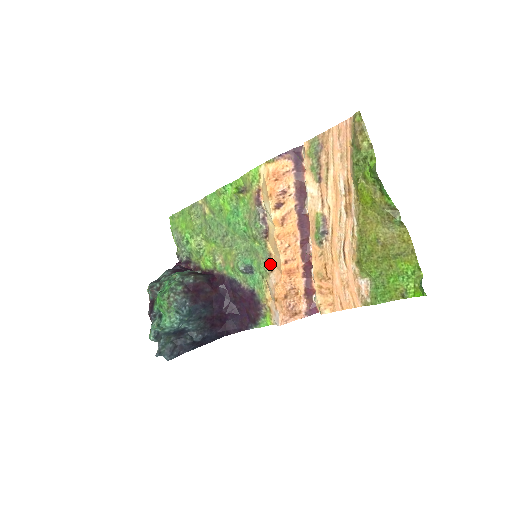
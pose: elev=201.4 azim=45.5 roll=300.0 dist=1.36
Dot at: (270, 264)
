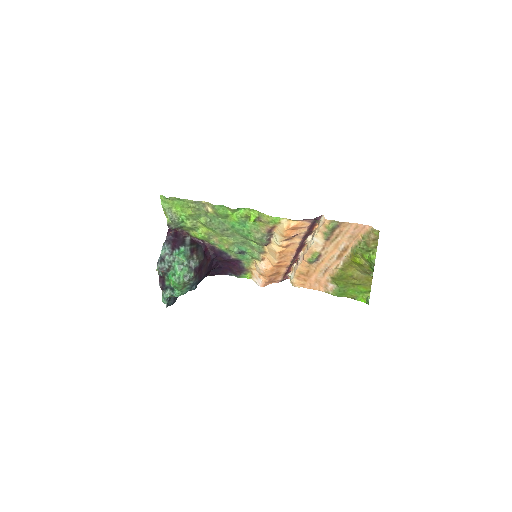
Dot at: (262, 256)
